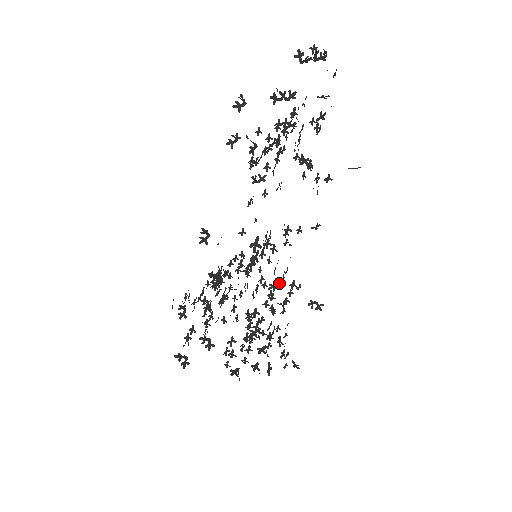
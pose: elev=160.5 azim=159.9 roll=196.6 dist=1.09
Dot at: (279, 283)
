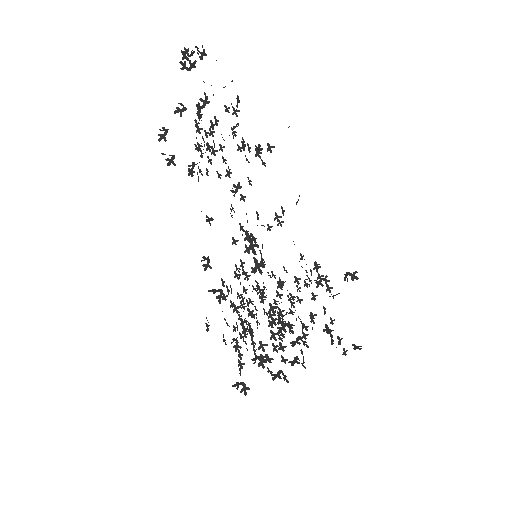
Dot at: occluded
